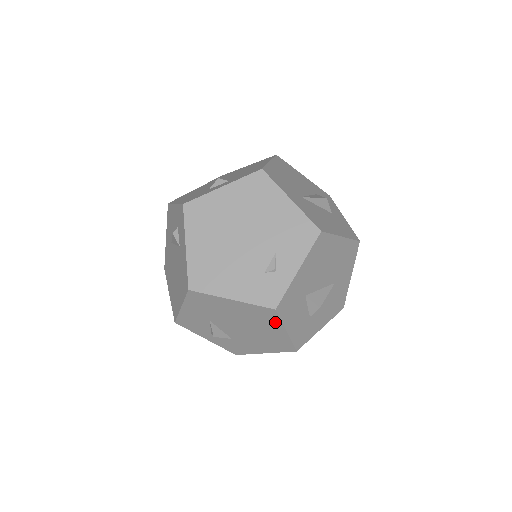
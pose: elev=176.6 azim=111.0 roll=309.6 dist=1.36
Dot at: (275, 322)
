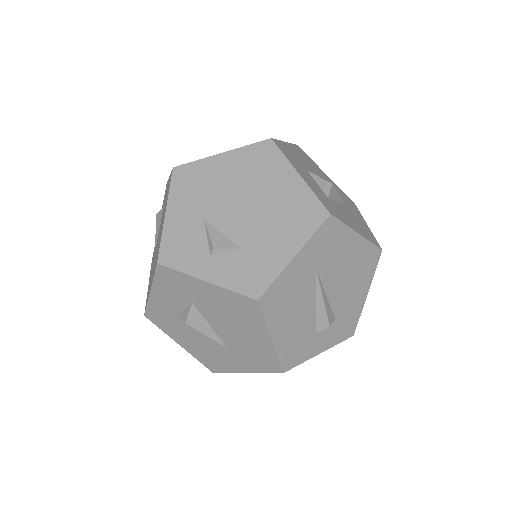
Dot at: (279, 163)
